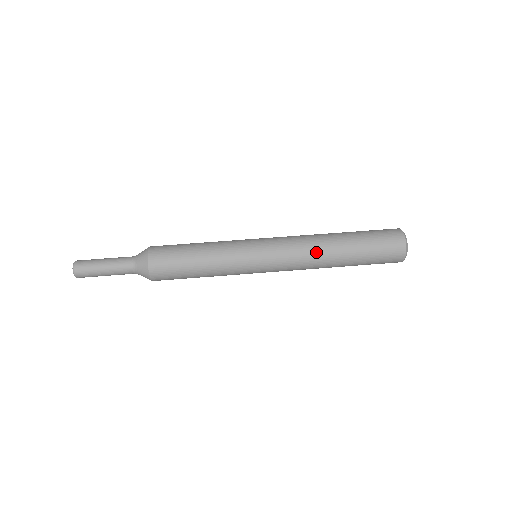
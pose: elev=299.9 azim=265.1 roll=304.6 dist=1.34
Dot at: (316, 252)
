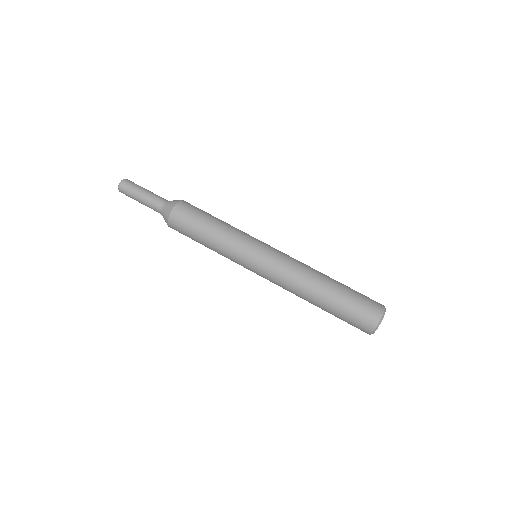
Dot at: (299, 285)
